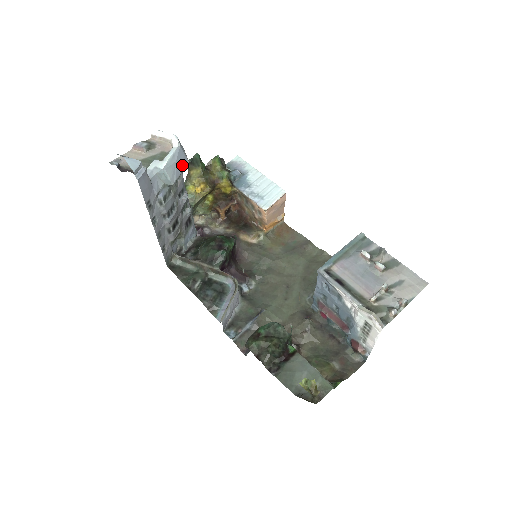
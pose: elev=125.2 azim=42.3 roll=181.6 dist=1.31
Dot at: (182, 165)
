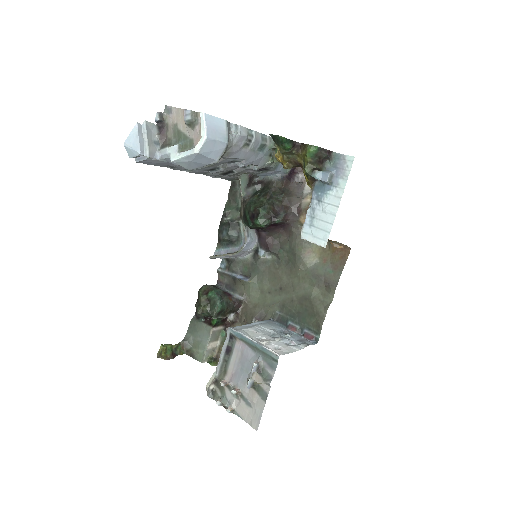
Dot at: (204, 163)
